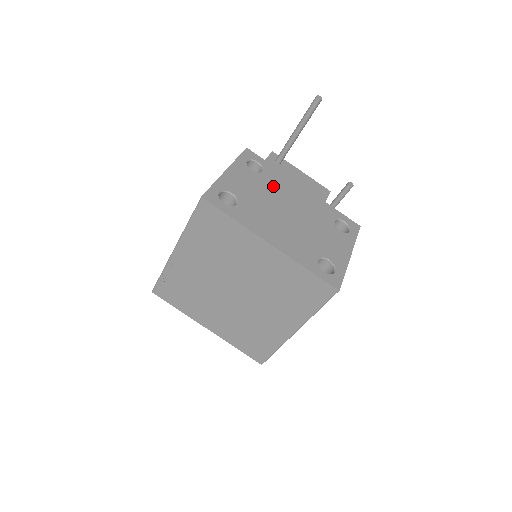
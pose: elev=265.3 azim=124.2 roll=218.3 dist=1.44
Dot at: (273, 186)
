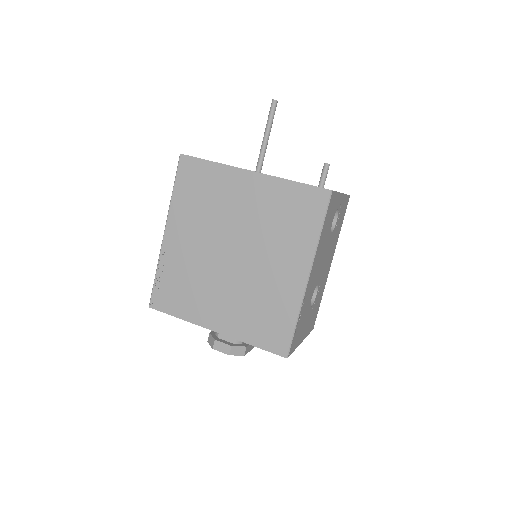
Dot at: occluded
